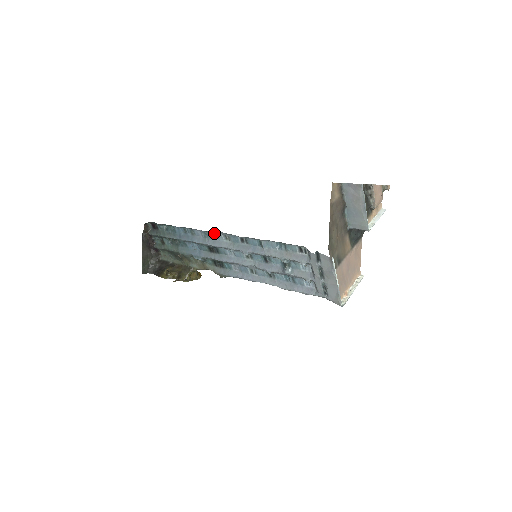
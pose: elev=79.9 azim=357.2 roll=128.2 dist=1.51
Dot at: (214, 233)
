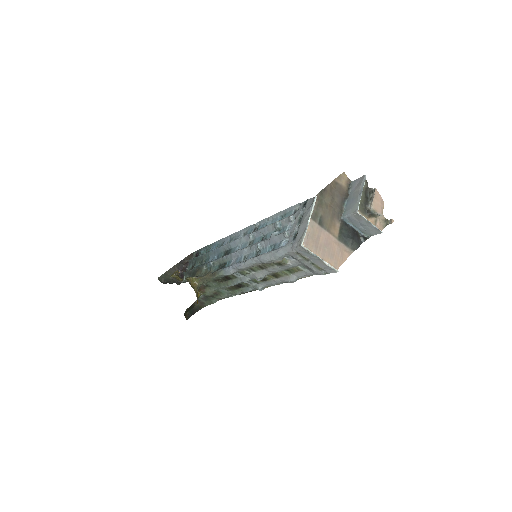
Dot at: (237, 236)
